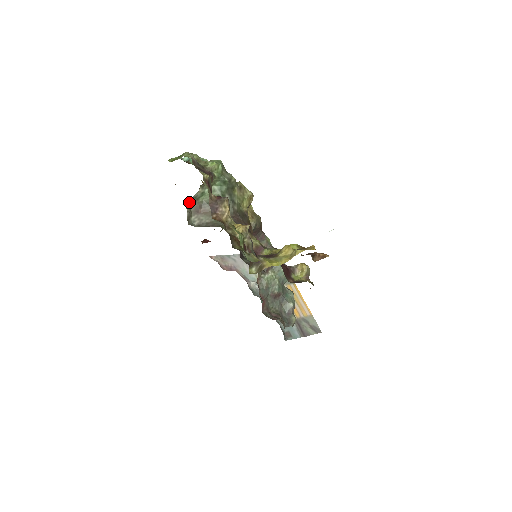
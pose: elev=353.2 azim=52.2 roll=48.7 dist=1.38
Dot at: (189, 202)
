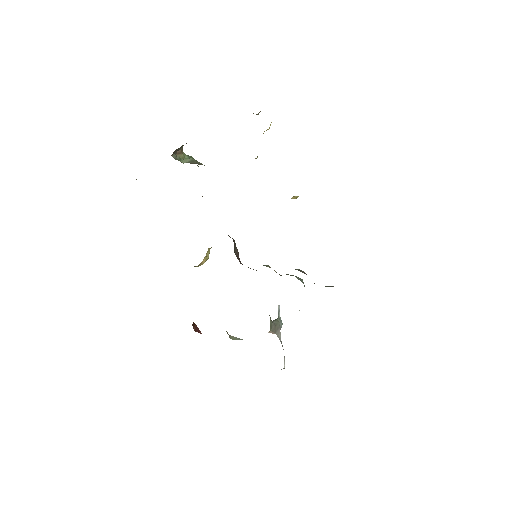
Dot at: occluded
